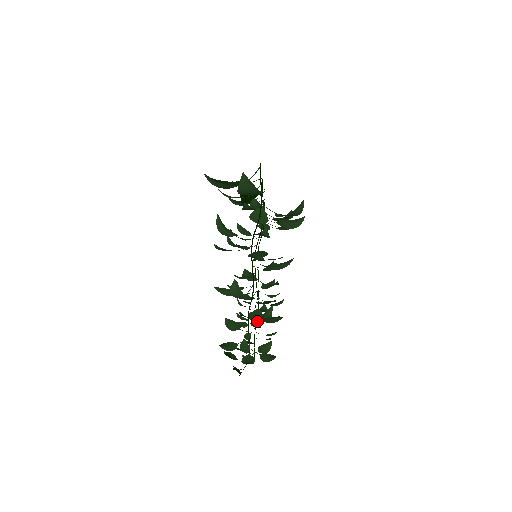
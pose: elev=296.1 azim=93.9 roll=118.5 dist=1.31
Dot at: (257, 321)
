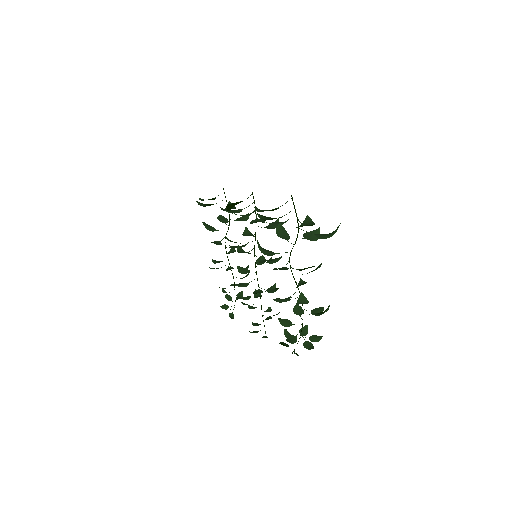
Dot at: (269, 308)
